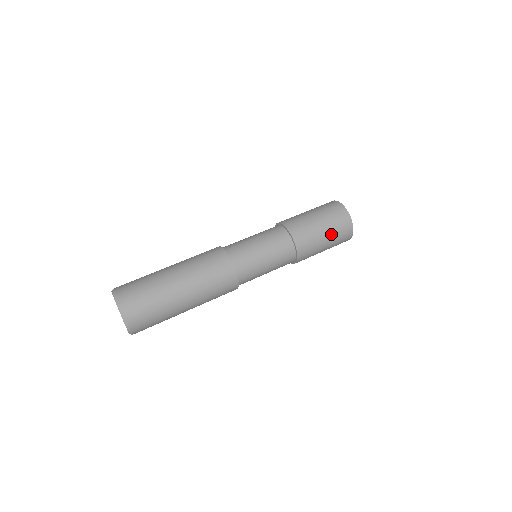
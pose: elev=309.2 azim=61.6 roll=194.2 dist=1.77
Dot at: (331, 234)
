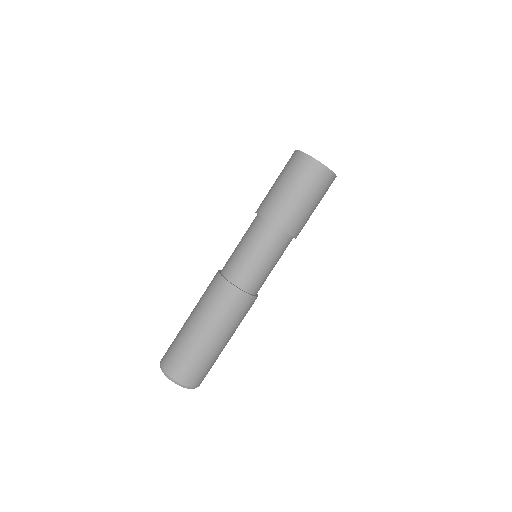
Dot at: (320, 200)
